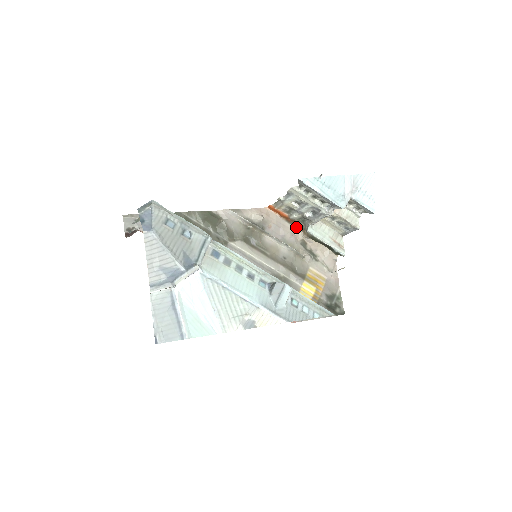
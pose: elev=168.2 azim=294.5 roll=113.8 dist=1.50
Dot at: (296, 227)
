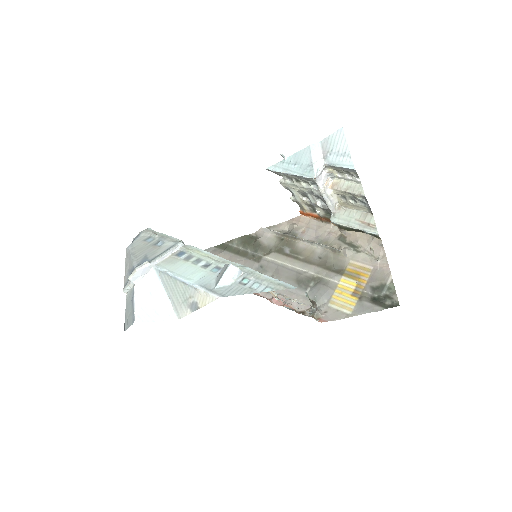
Dot at: (332, 224)
